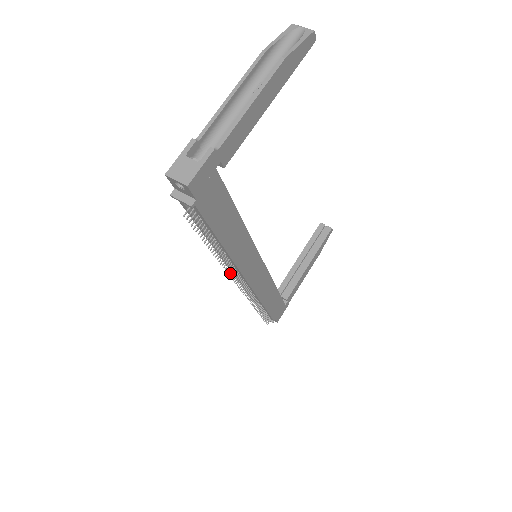
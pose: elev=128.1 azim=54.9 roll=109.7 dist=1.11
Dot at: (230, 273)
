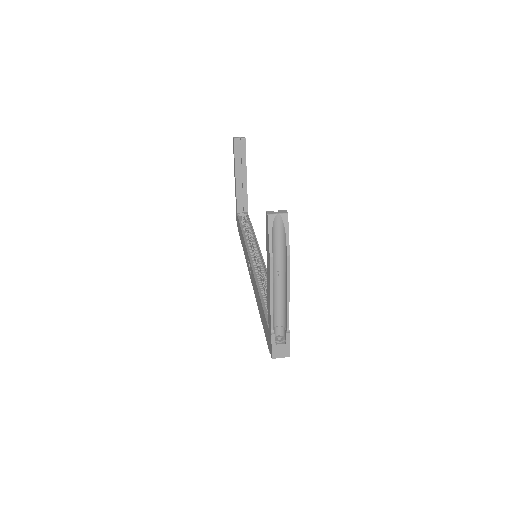
Dot at: occluded
